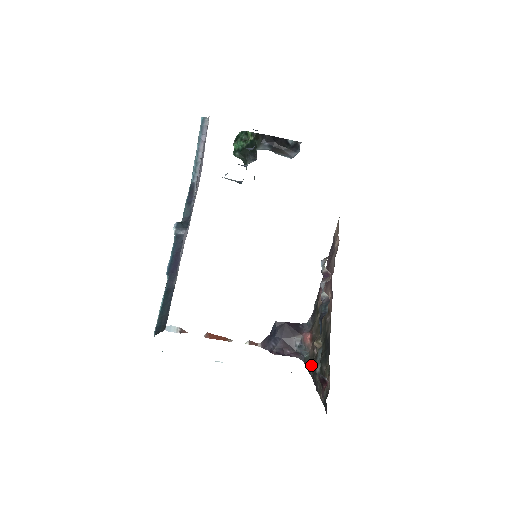
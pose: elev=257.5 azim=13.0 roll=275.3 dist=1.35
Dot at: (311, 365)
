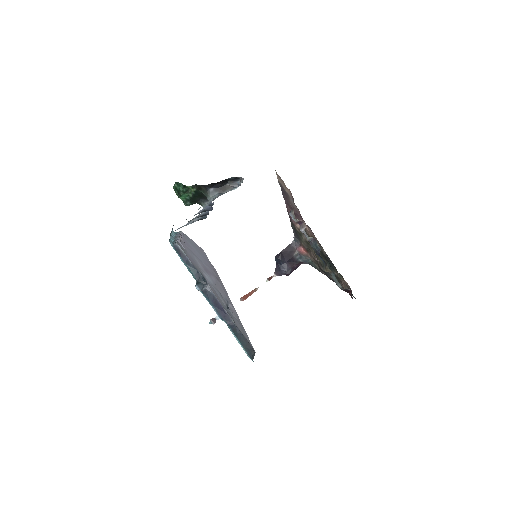
Dot at: (319, 268)
